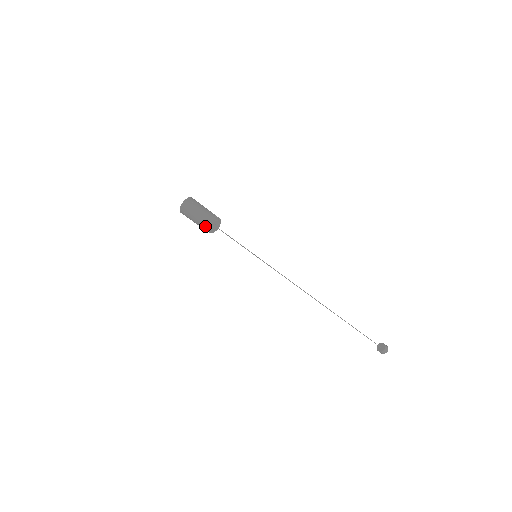
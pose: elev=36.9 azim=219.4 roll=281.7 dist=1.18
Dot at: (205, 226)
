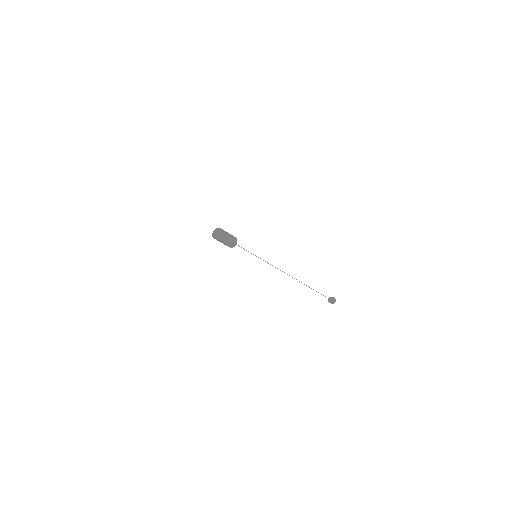
Dot at: occluded
